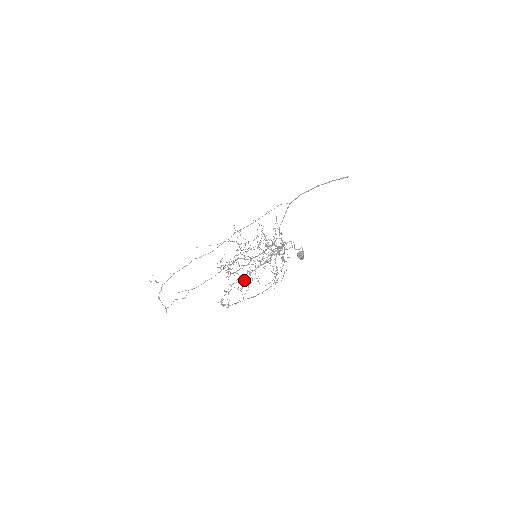
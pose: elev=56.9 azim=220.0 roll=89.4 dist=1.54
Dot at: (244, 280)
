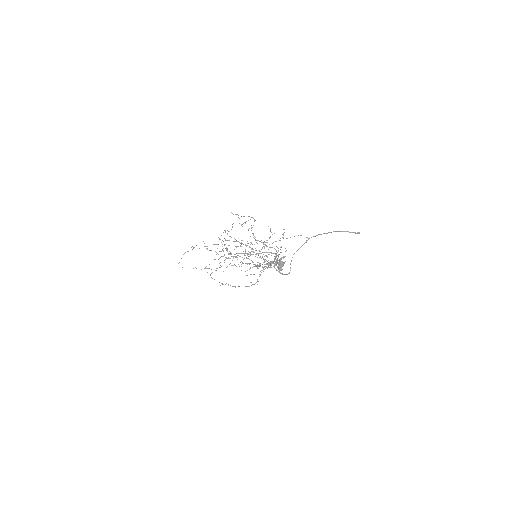
Dot at: occluded
